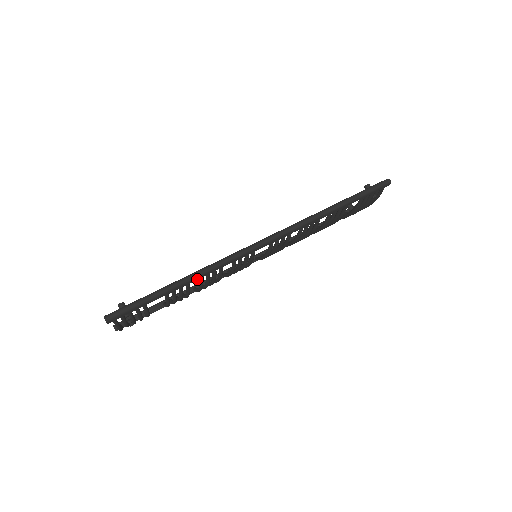
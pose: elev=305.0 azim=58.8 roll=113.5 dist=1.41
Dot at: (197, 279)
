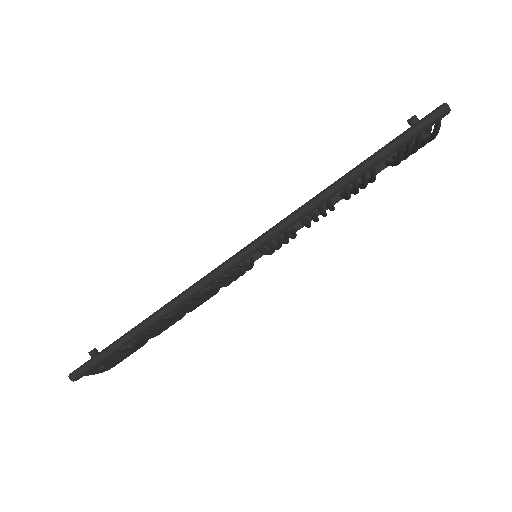
Dot at: (164, 317)
